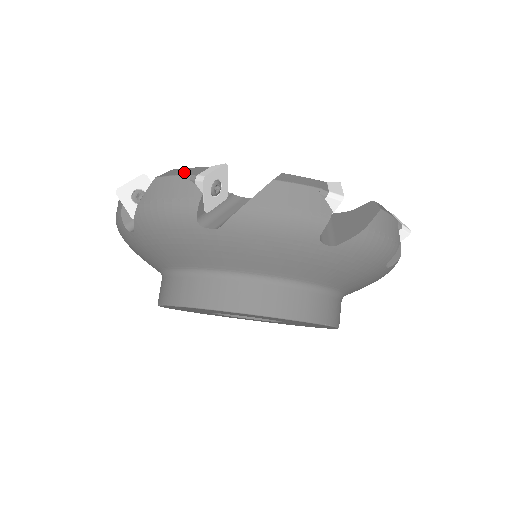
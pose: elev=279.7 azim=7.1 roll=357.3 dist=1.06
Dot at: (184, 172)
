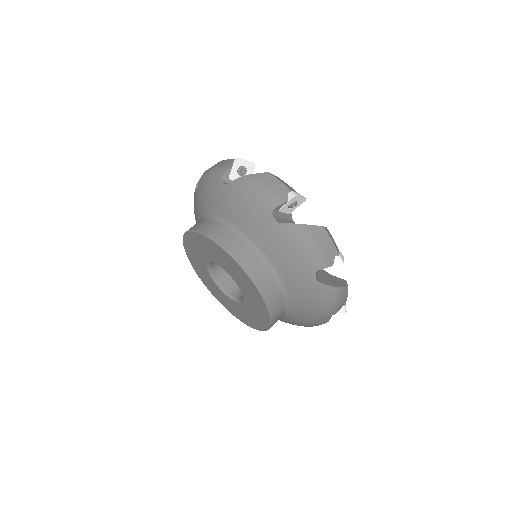
Dot at: occluded
